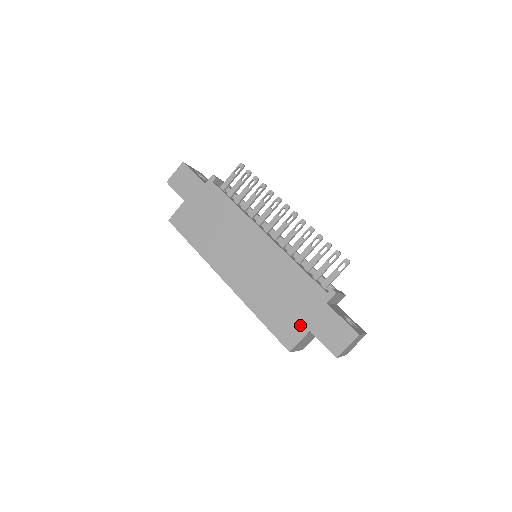
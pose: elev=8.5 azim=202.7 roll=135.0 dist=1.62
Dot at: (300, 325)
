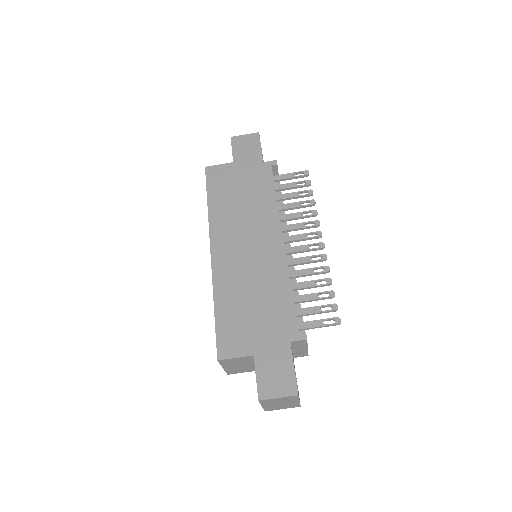
Dot at: (249, 343)
